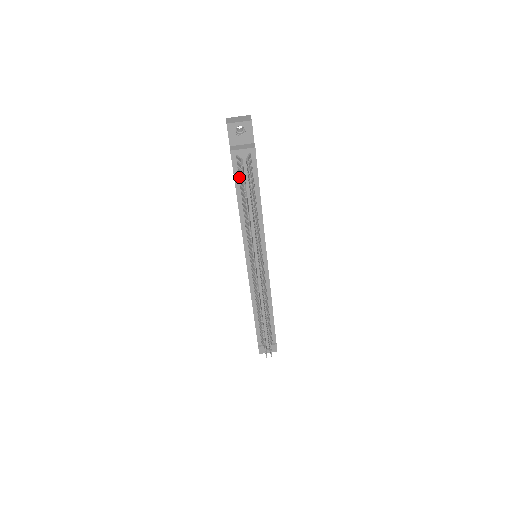
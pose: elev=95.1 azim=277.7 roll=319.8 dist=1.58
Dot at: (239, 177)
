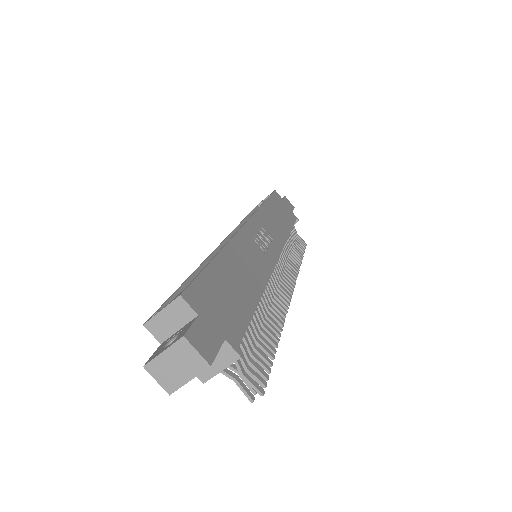
Dot at: occluded
